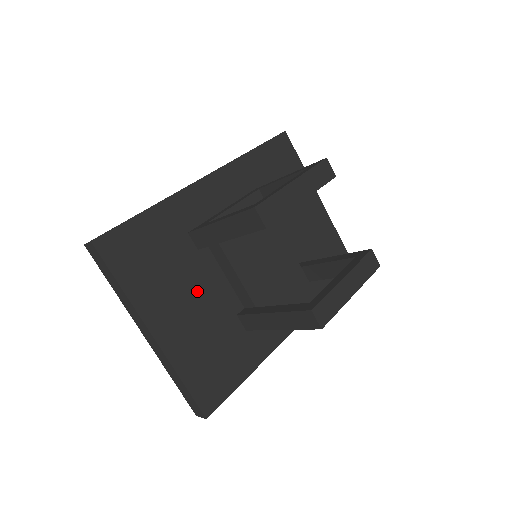
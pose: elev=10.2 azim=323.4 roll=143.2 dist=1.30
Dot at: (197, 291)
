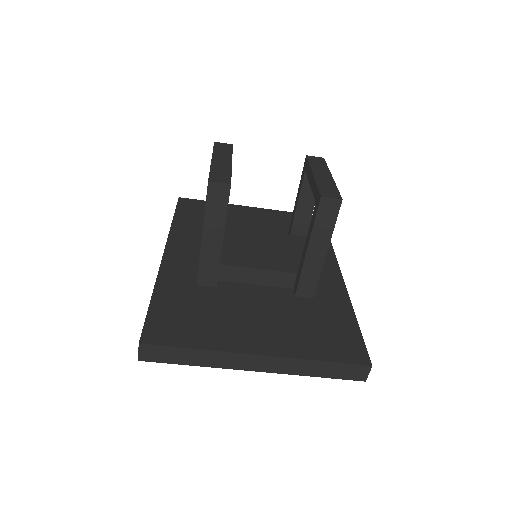
Dot at: (250, 307)
